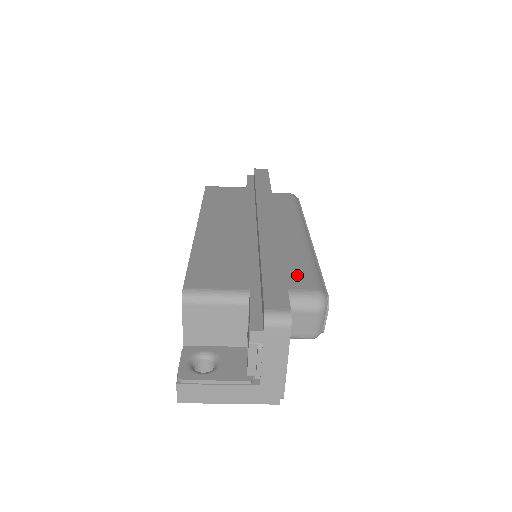
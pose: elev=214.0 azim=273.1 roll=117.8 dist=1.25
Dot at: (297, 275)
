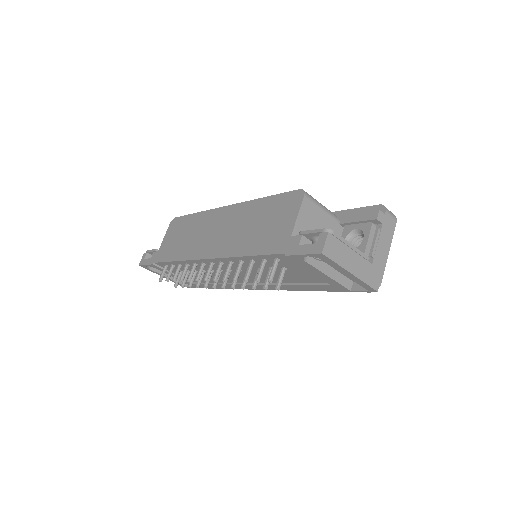
Dot at: occluded
